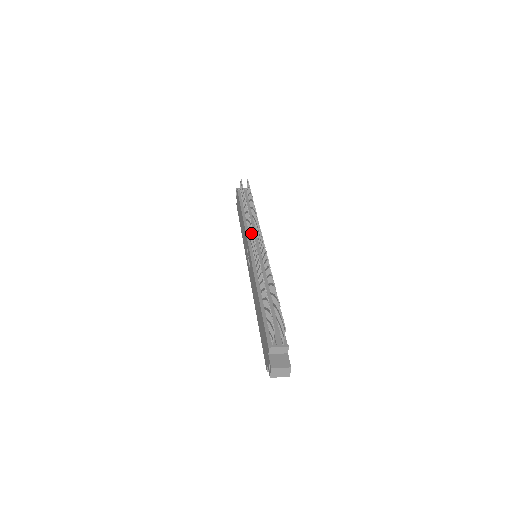
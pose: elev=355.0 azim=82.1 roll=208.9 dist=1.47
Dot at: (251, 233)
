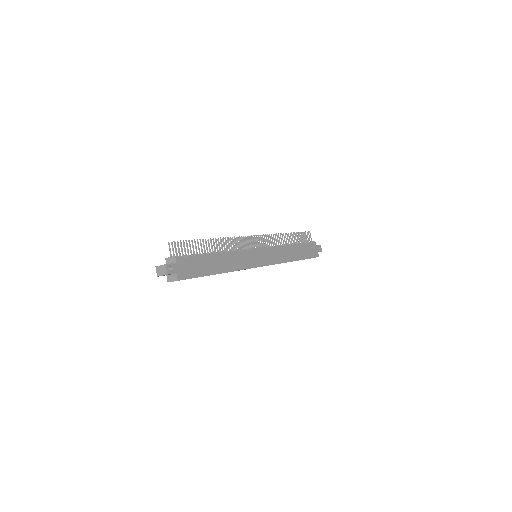
Dot at: occluded
